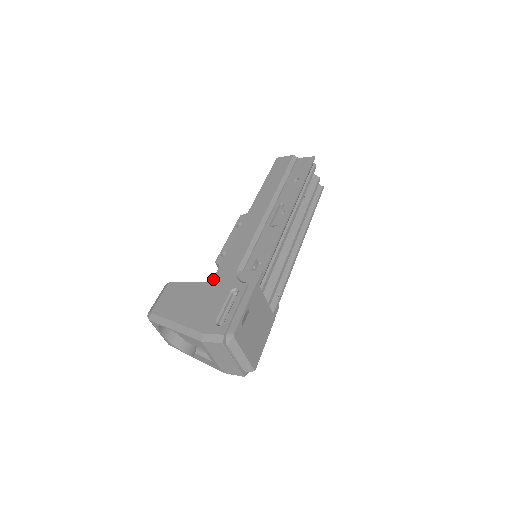
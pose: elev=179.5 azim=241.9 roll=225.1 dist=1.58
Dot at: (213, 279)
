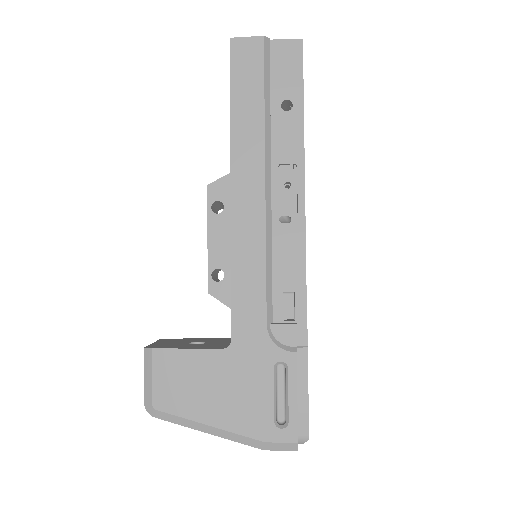
Dot at: (233, 344)
